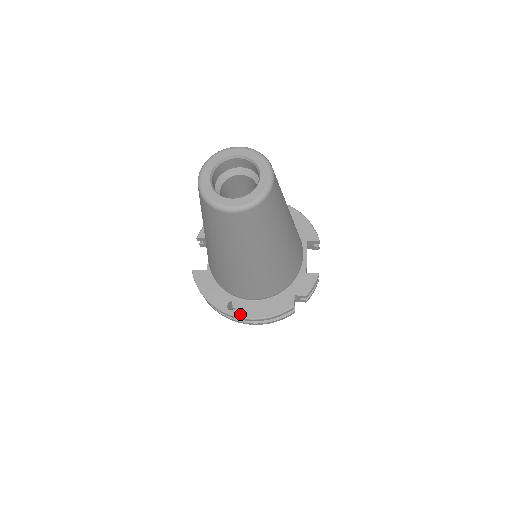
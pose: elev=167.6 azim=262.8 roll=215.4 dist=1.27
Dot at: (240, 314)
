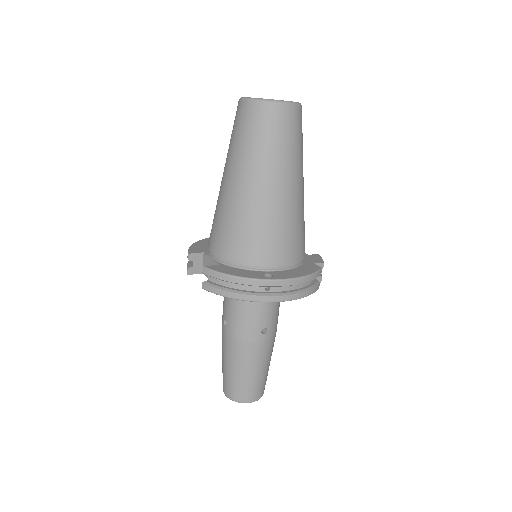
Dot at: (282, 277)
